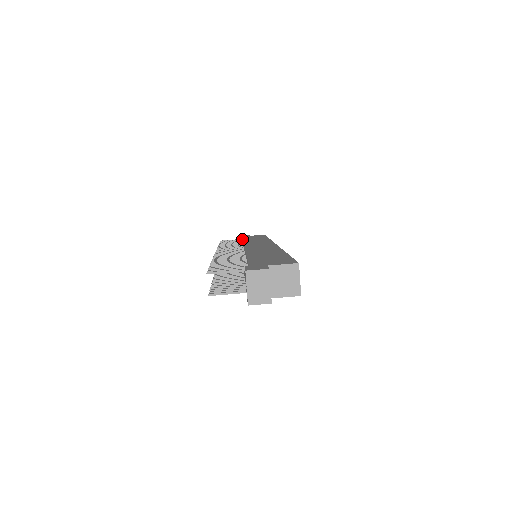
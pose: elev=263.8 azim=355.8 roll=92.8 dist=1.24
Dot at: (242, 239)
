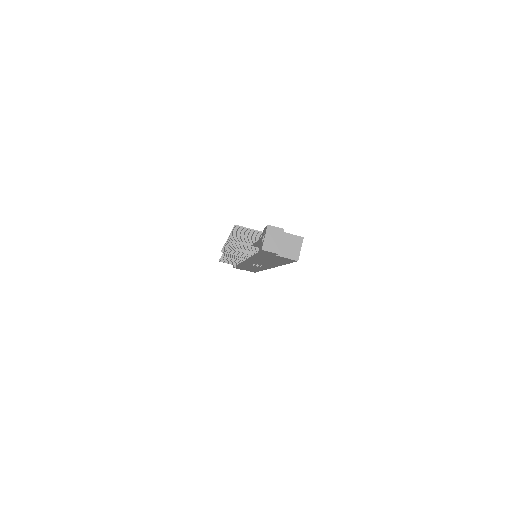
Dot at: occluded
